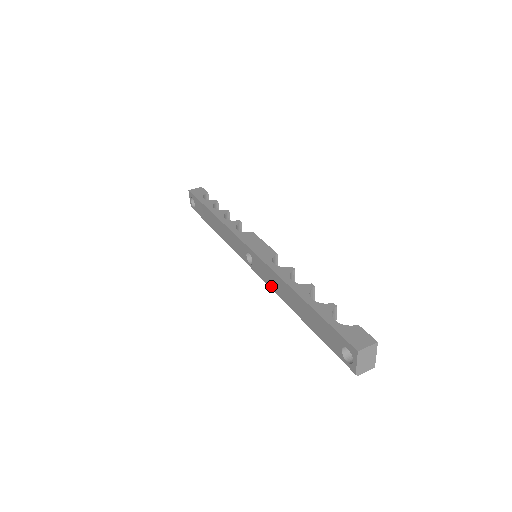
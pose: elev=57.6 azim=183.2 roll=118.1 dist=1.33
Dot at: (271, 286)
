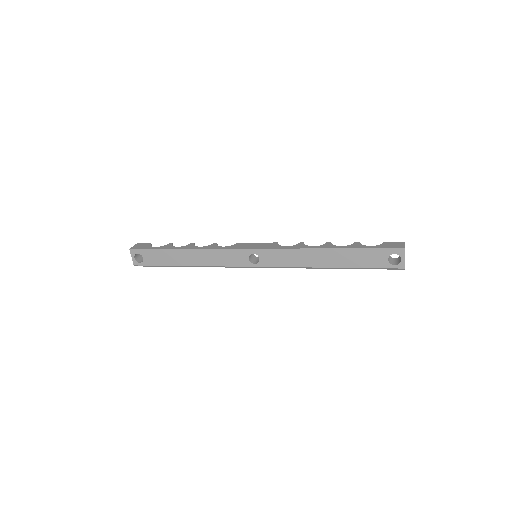
Dot at: (291, 265)
